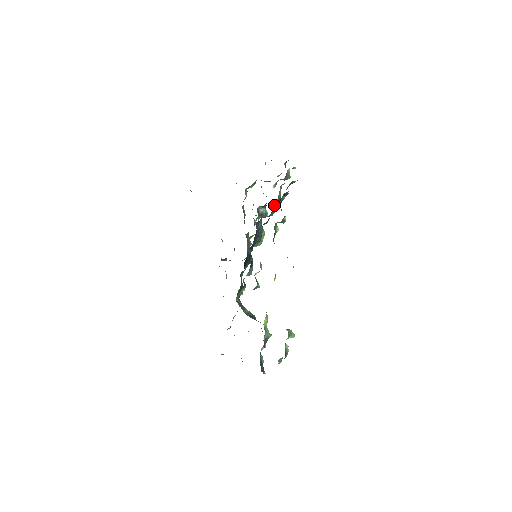
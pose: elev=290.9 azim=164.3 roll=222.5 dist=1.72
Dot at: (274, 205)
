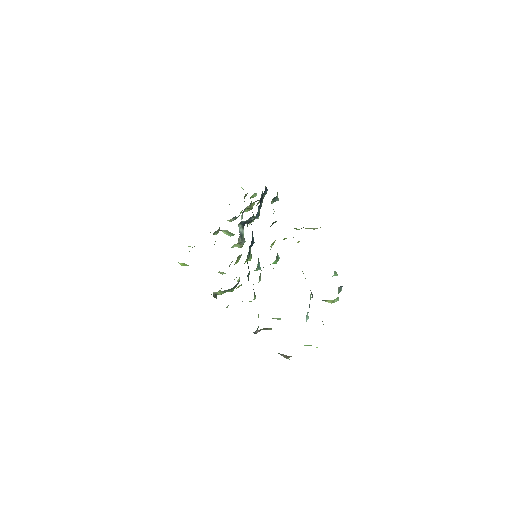
Dot at: occluded
